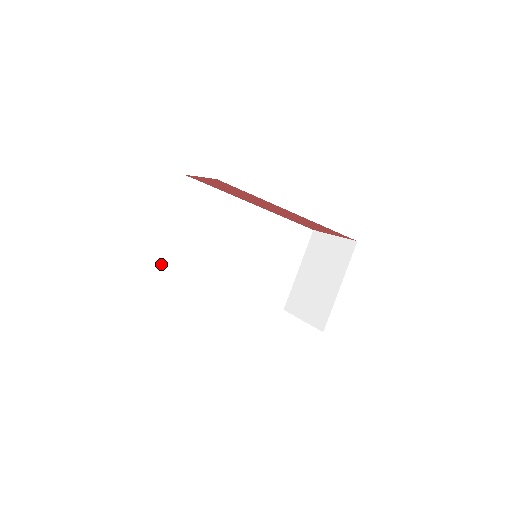
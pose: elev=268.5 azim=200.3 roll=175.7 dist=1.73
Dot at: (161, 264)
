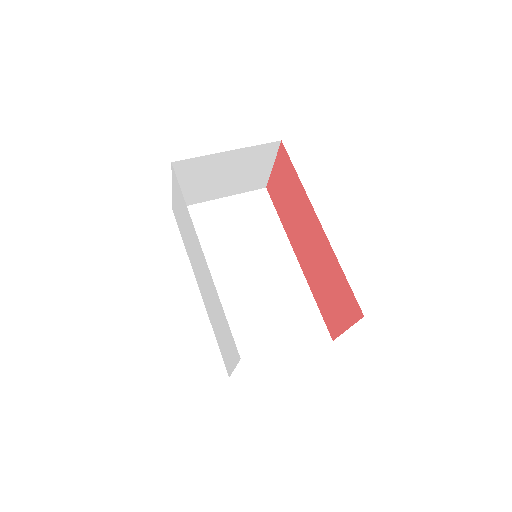
Dot at: occluded
